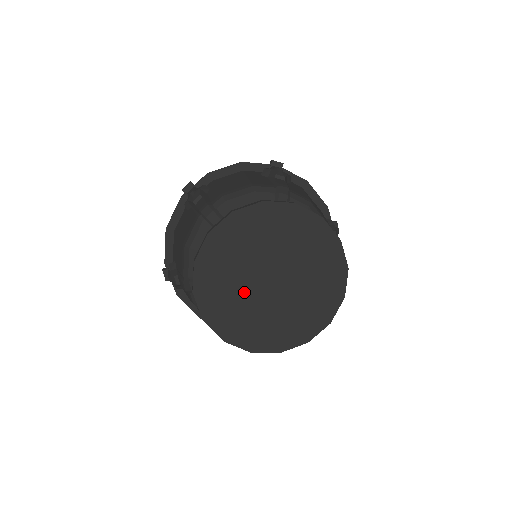
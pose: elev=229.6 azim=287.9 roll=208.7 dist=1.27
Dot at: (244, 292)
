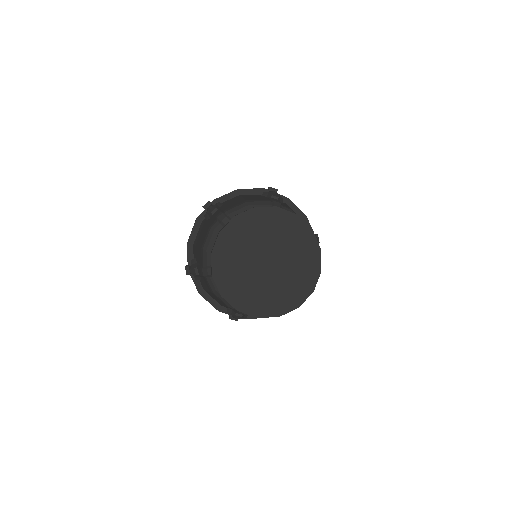
Dot at: (251, 249)
